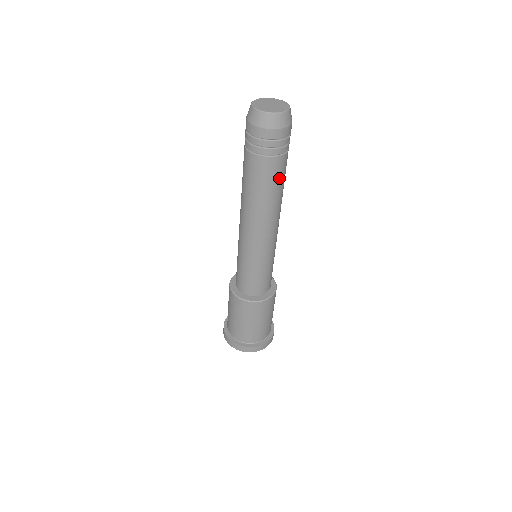
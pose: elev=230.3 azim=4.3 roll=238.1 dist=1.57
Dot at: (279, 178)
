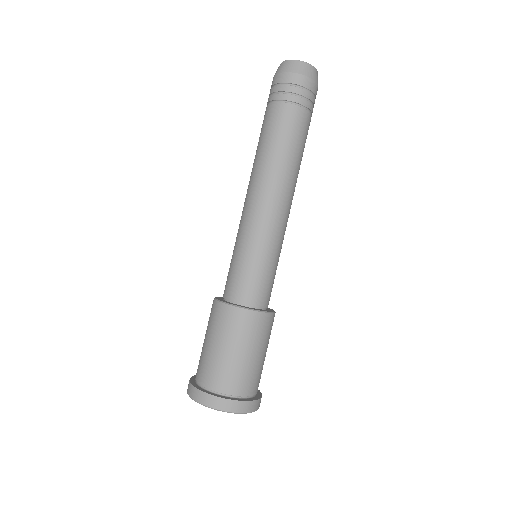
Dot at: (304, 139)
